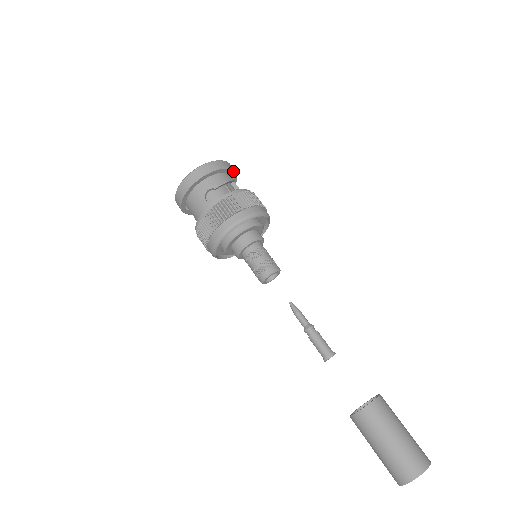
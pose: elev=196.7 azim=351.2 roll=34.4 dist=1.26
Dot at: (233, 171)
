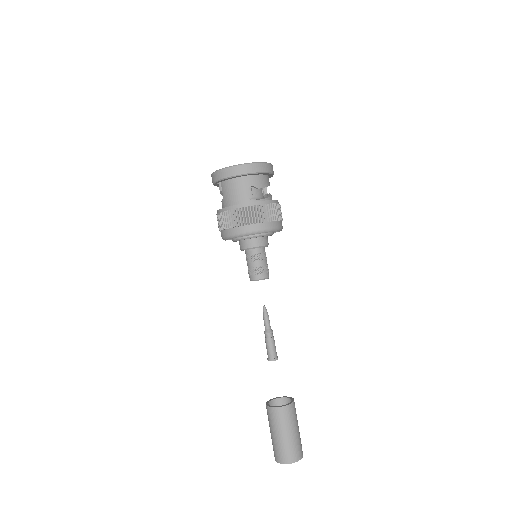
Dot at: (272, 175)
